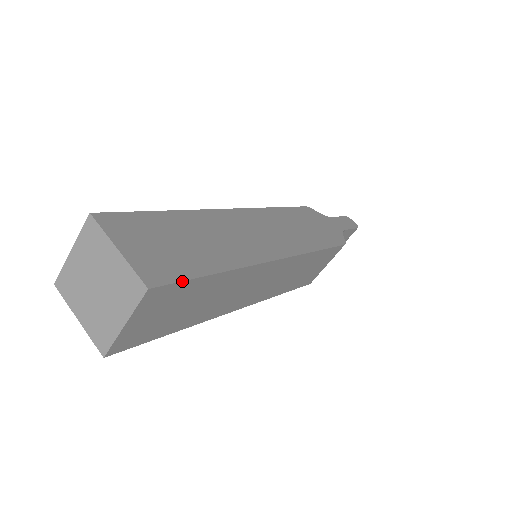
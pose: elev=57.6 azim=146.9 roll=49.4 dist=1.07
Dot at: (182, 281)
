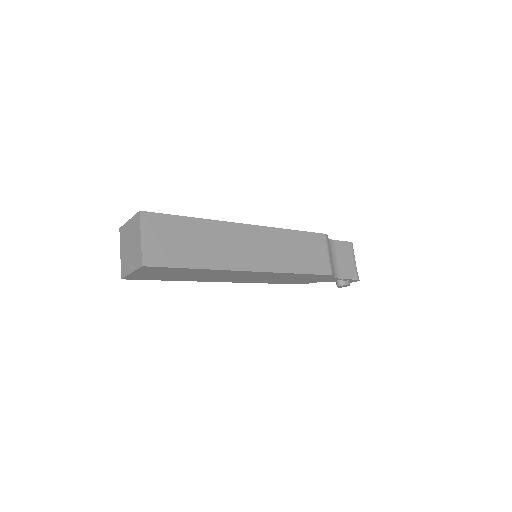
Dot at: (163, 214)
